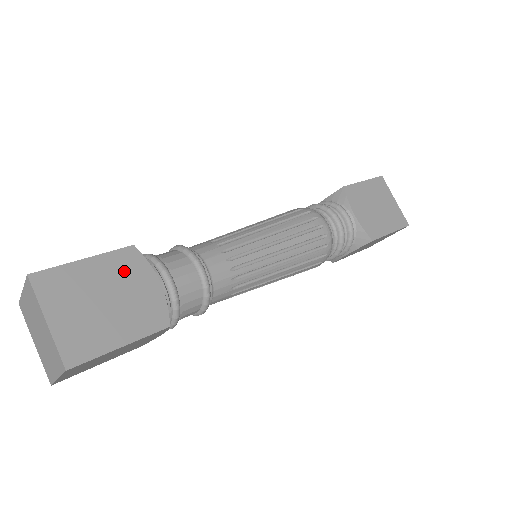
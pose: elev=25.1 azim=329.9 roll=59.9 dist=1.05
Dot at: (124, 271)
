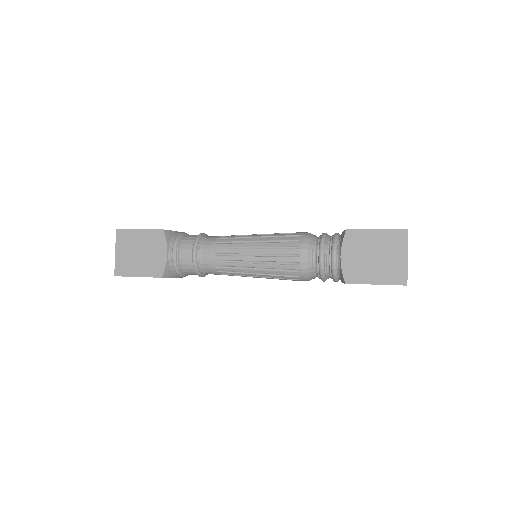
Dot at: (153, 242)
